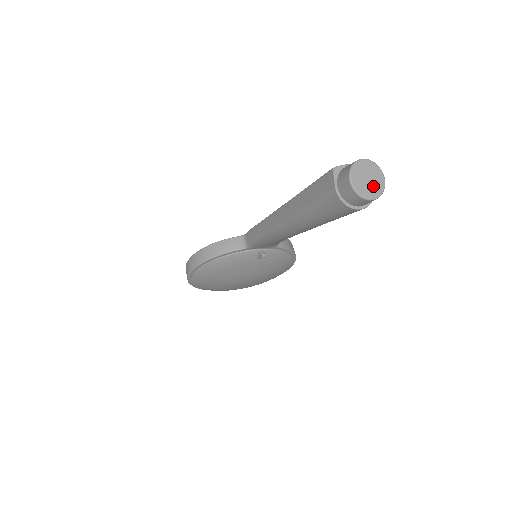
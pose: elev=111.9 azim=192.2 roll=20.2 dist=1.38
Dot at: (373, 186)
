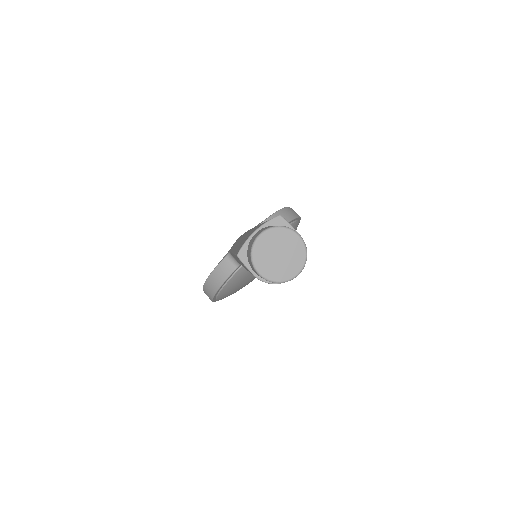
Dot at: (290, 257)
